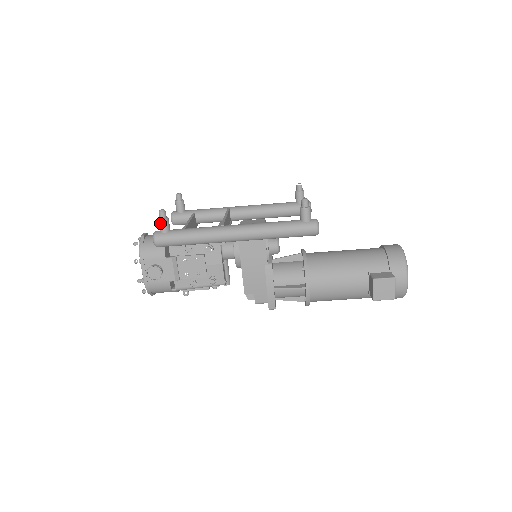
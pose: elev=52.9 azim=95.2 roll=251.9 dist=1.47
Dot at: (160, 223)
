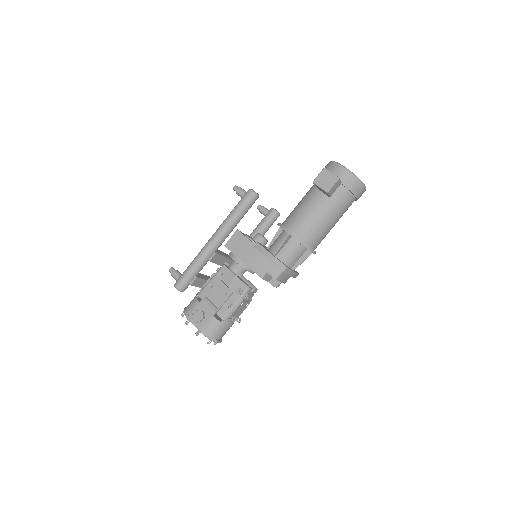
Dot at: (173, 275)
